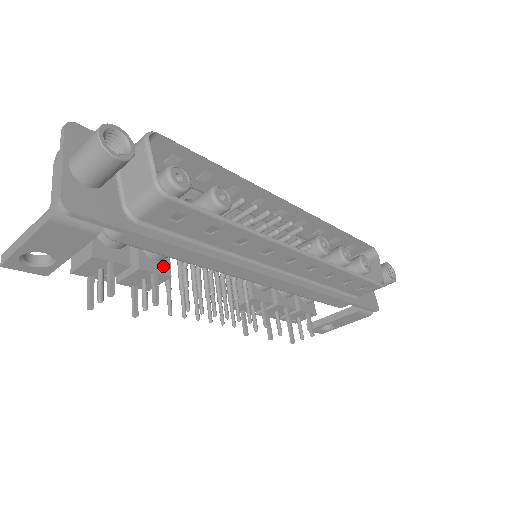
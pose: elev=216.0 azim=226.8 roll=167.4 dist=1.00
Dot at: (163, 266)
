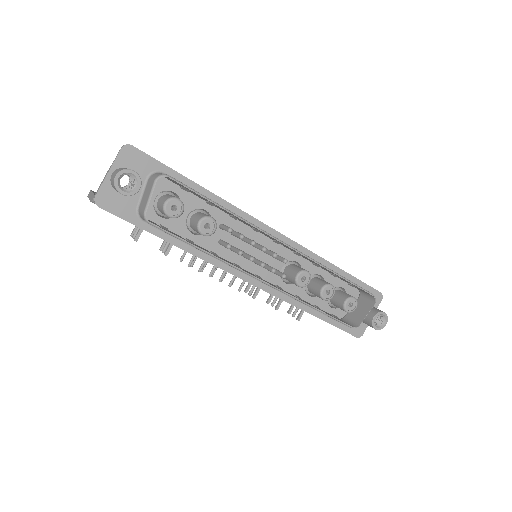
Dot at: occluded
